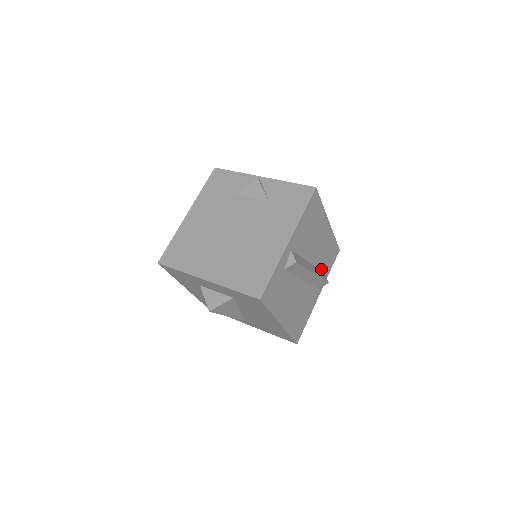
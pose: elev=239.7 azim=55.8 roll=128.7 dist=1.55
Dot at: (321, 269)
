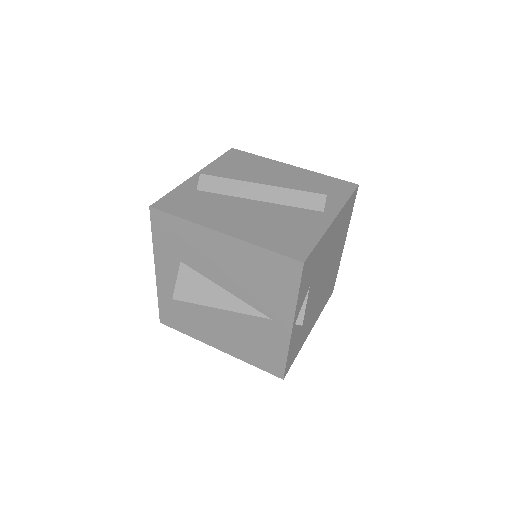
Dot at: occluded
